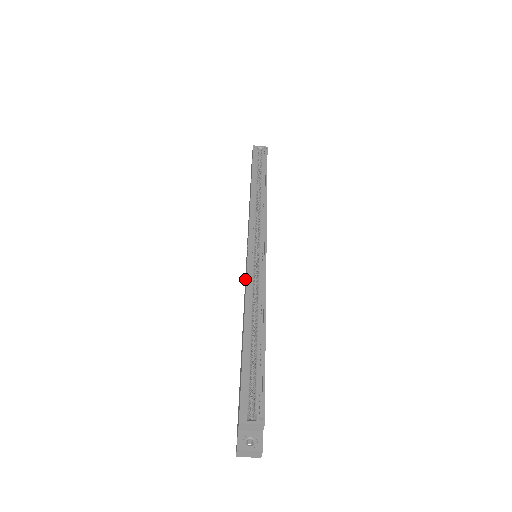
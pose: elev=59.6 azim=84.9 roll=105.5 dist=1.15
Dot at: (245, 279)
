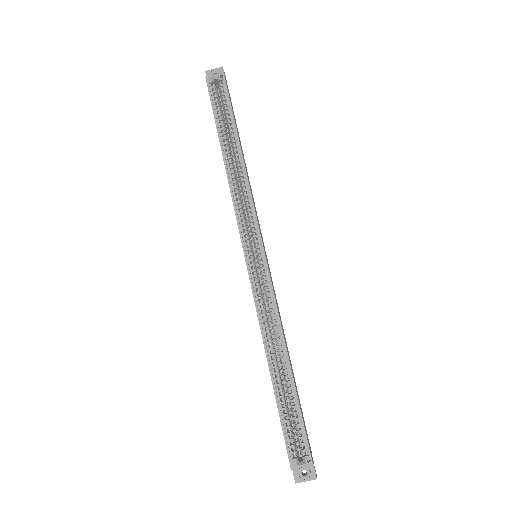
Dot at: occluded
